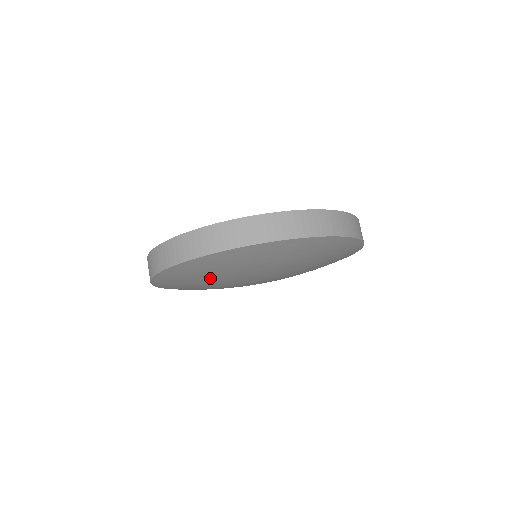
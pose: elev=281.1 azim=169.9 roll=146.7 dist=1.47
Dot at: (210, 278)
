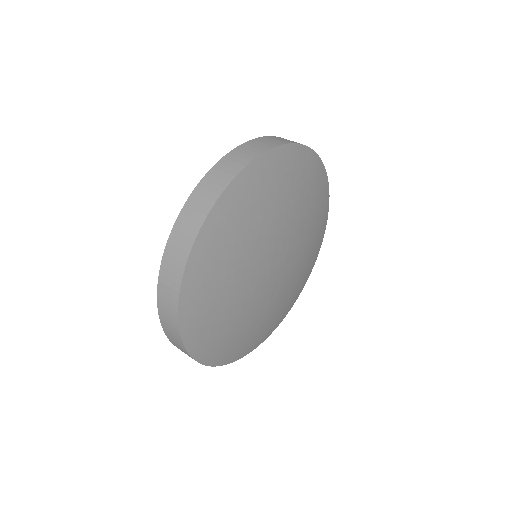
Dot at: (231, 278)
